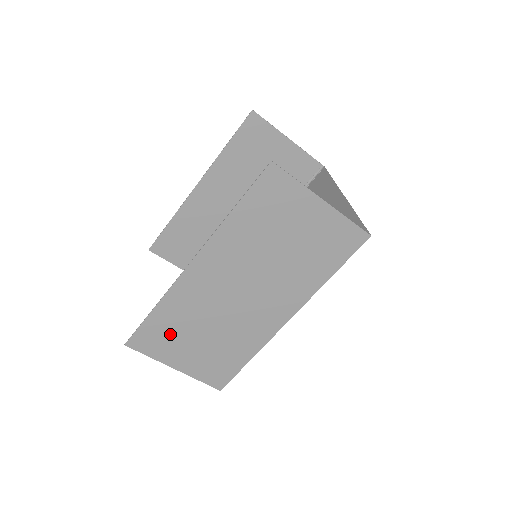
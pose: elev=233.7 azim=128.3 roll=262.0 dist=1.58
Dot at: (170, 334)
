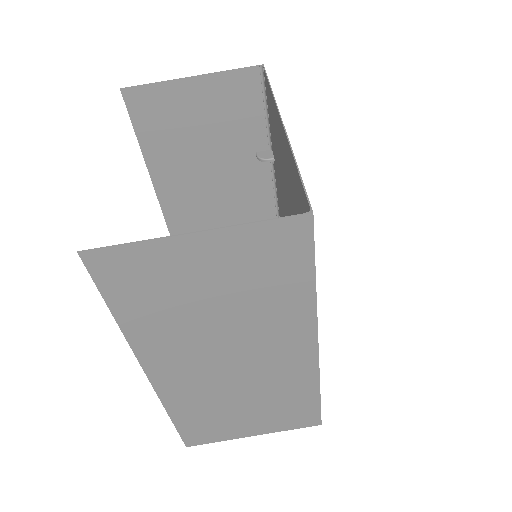
Dot at: (212, 422)
